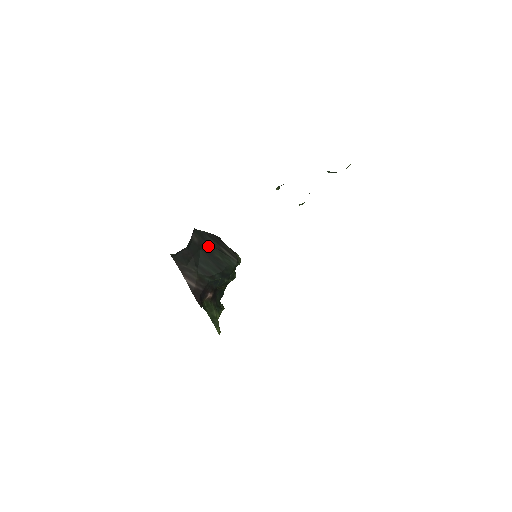
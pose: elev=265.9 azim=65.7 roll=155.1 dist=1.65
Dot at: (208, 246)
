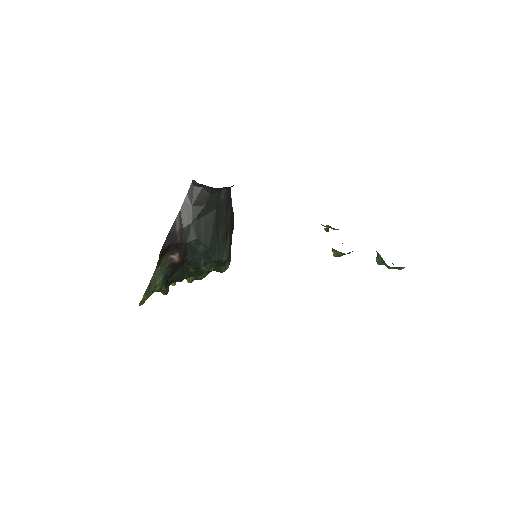
Dot at: (223, 216)
